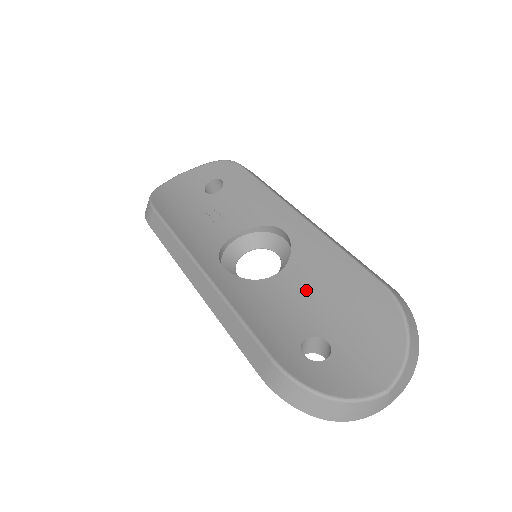
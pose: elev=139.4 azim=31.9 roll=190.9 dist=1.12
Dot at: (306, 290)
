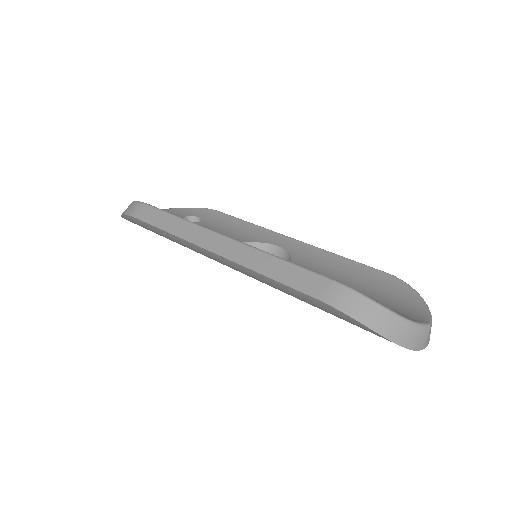
Dot at: occluded
